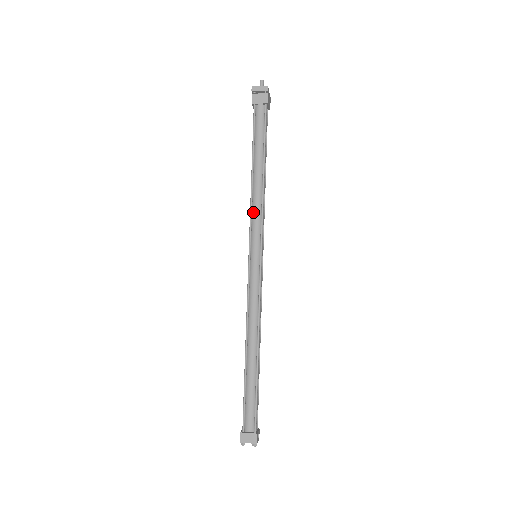
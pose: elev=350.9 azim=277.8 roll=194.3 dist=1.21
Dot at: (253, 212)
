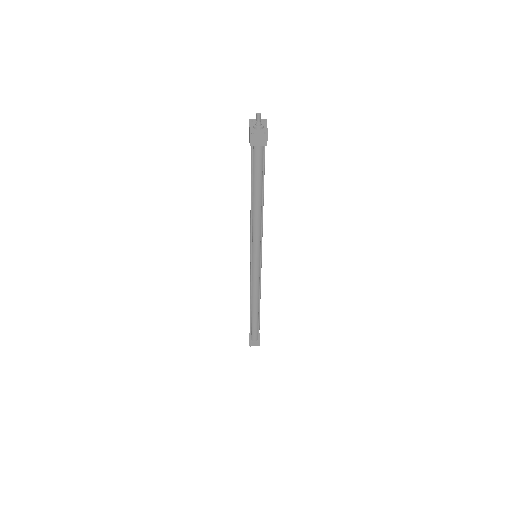
Dot at: (253, 232)
